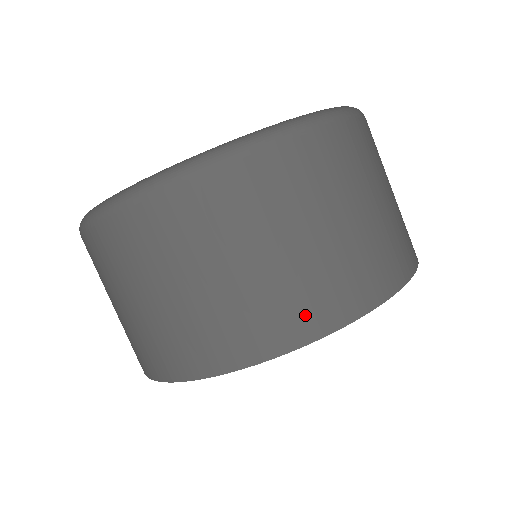
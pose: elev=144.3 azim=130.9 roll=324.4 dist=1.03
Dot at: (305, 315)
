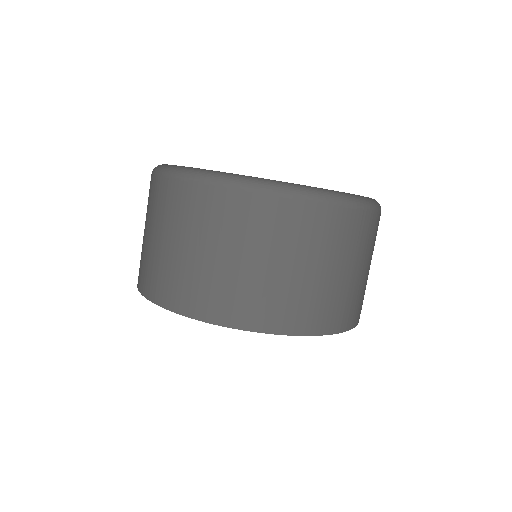
Dot at: (252, 312)
